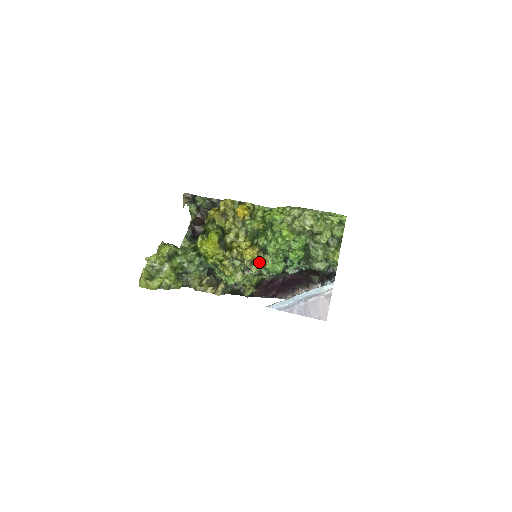
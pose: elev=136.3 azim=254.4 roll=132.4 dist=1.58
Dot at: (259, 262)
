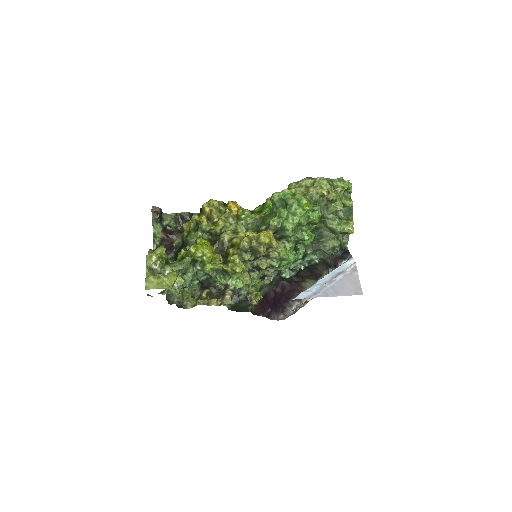
Dot at: (277, 245)
